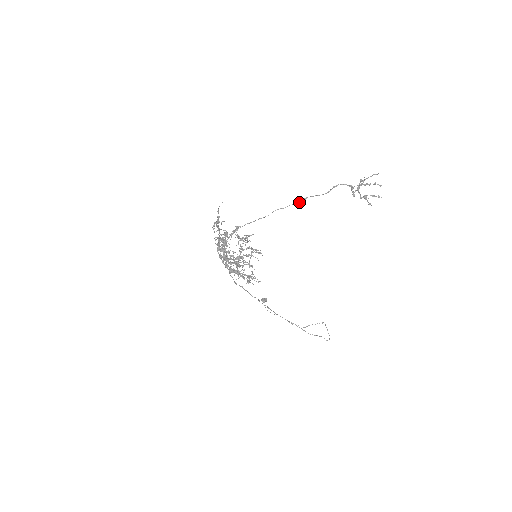
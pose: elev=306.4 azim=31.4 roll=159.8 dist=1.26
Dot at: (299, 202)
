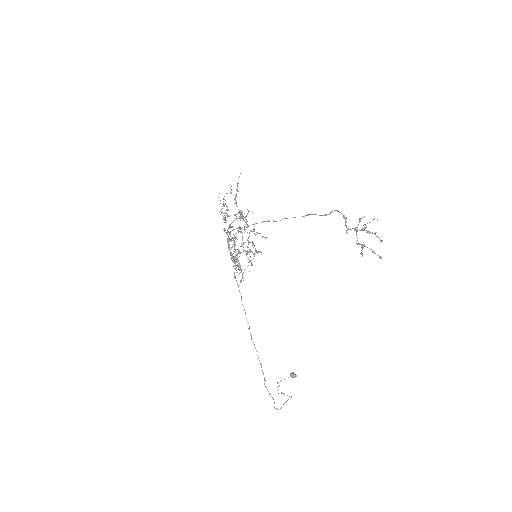
Dot at: (303, 216)
